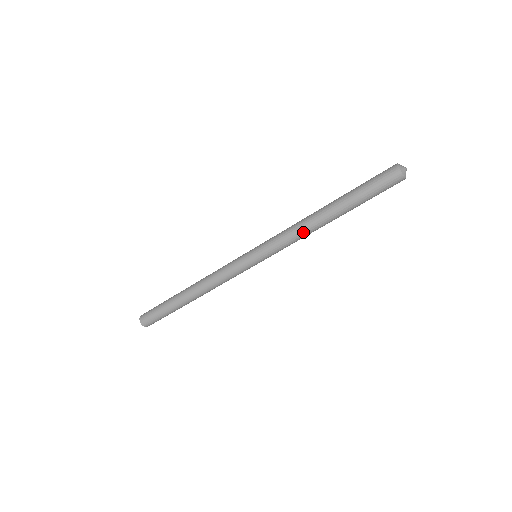
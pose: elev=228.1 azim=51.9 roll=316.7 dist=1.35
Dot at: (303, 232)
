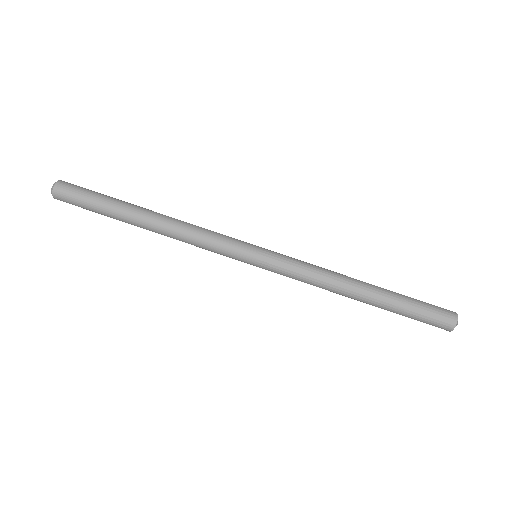
Dot at: (329, 277)
